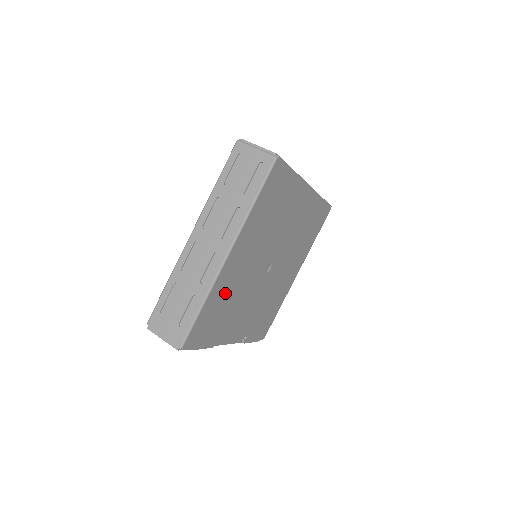
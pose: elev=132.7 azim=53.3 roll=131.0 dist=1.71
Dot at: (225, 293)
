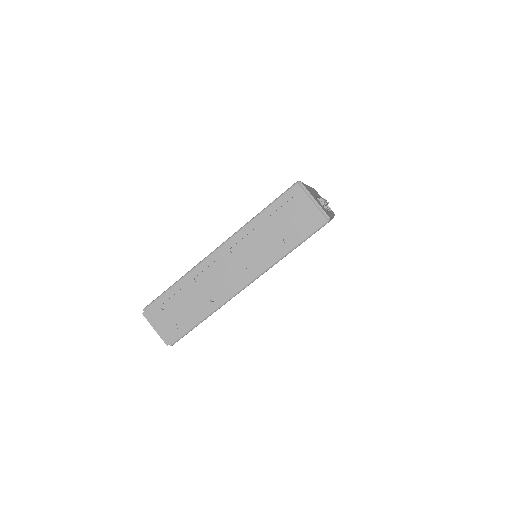
Dot at: occluded
